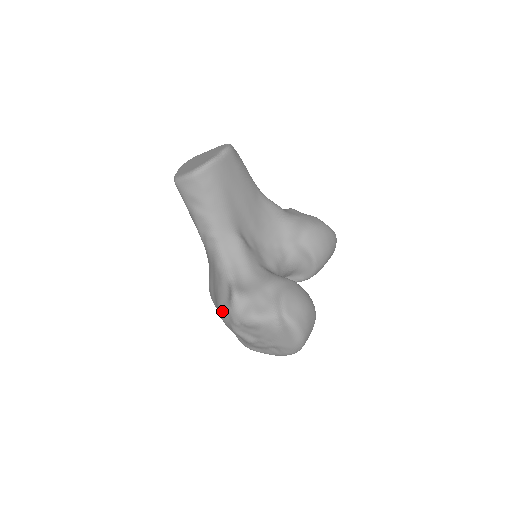
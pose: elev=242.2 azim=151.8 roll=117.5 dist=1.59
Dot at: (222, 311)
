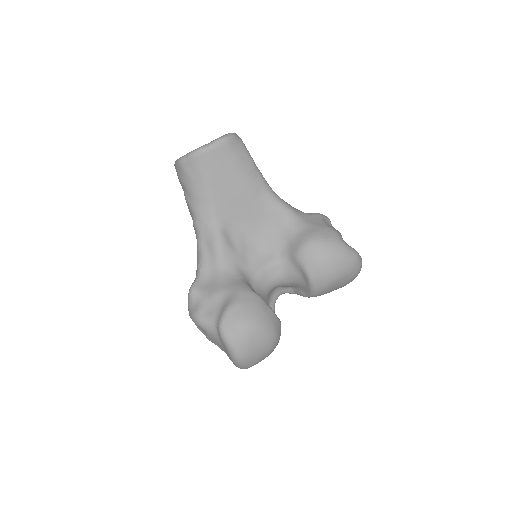
Dot at: occluded
